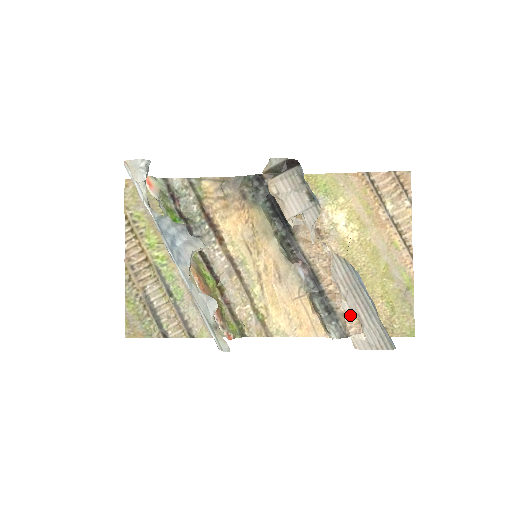
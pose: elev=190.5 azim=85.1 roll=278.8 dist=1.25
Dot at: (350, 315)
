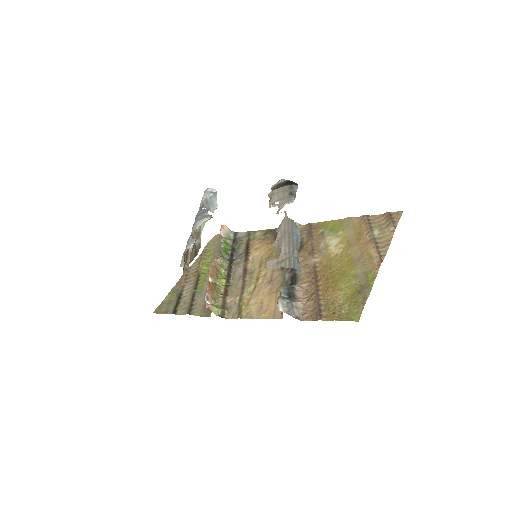
Dot at: (309, 305)
